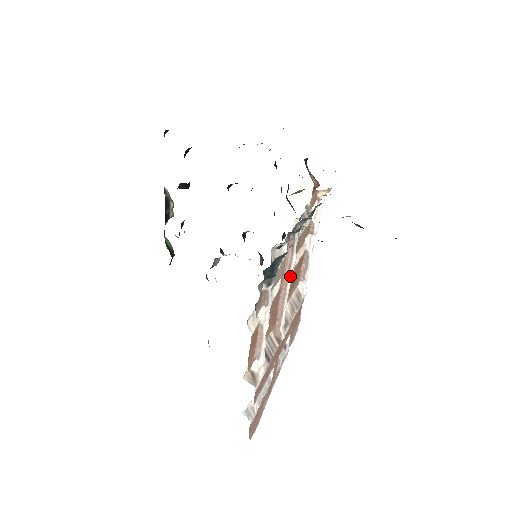
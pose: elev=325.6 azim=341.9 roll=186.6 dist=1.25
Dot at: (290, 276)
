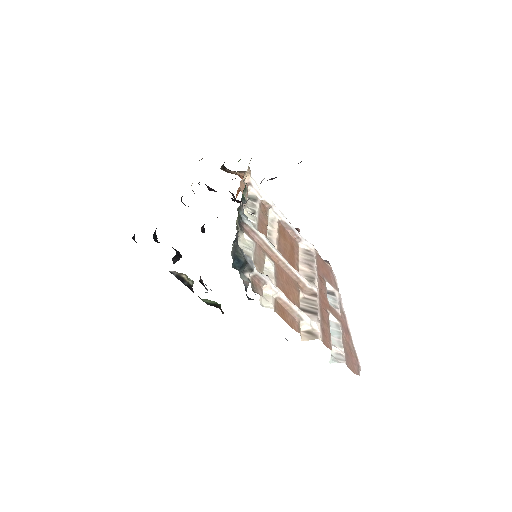
Dot at: (273, 249)
